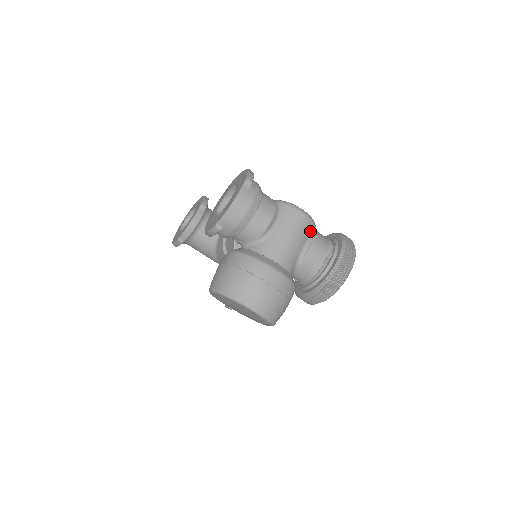
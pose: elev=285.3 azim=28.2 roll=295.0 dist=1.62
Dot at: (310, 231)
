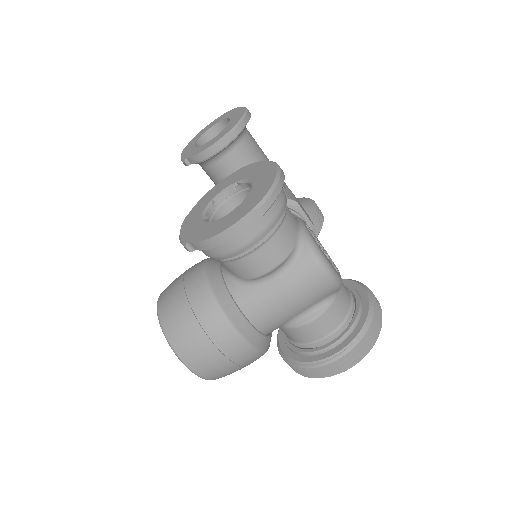
Dot at: (326, 295)
